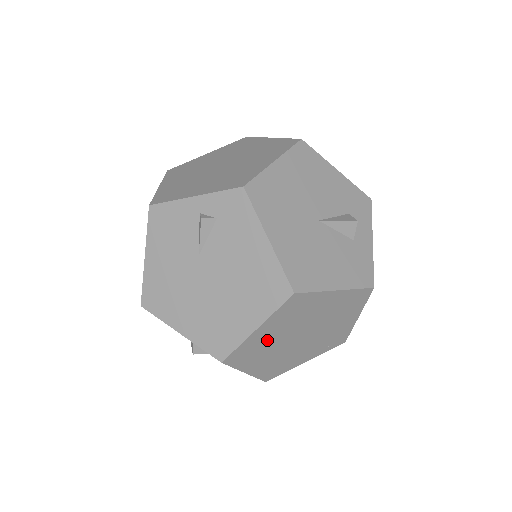
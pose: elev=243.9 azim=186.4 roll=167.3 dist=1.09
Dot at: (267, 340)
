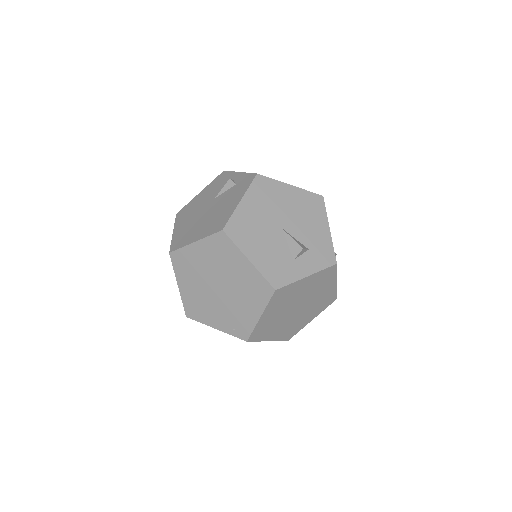
Dot at: (198, 263)
